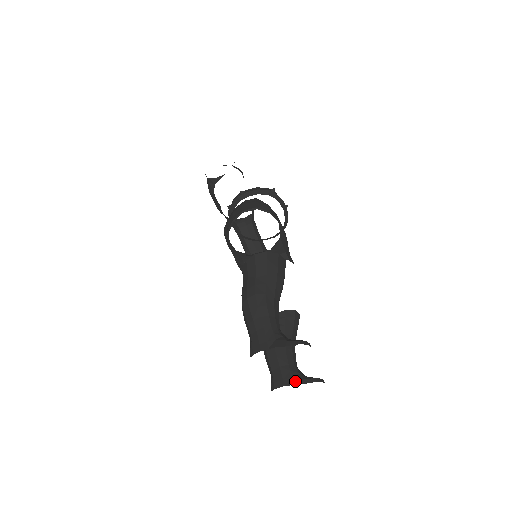
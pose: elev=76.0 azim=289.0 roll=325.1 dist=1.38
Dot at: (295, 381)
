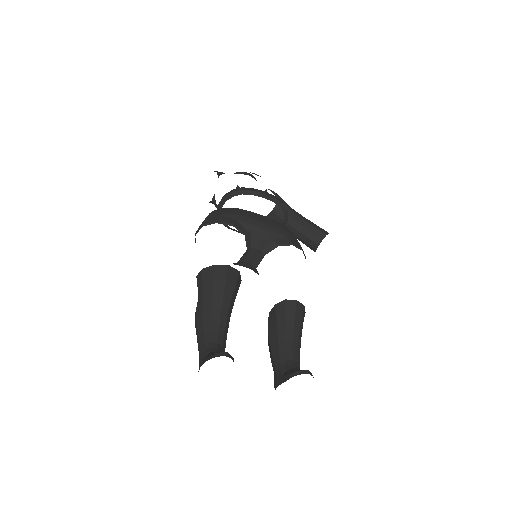
Dot at: (282, 379)
